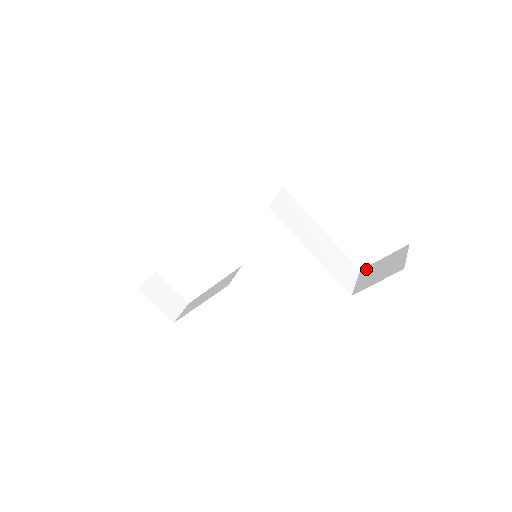
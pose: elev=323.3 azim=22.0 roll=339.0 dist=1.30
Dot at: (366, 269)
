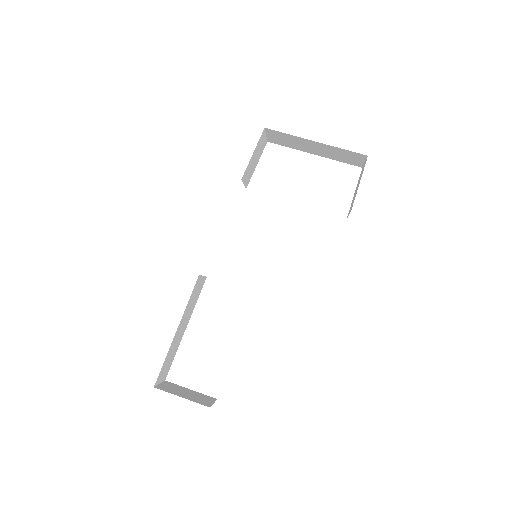
Dot at: (349, 210)
